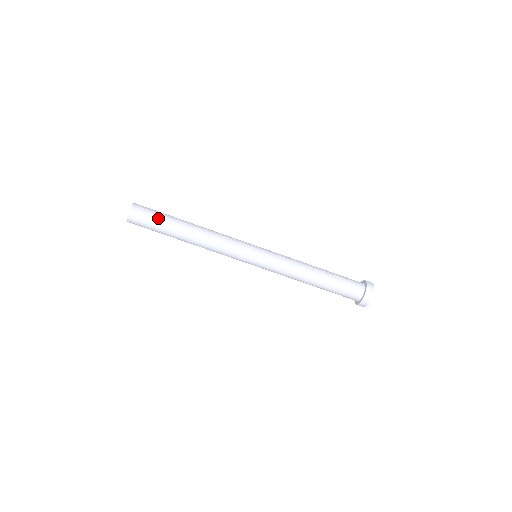
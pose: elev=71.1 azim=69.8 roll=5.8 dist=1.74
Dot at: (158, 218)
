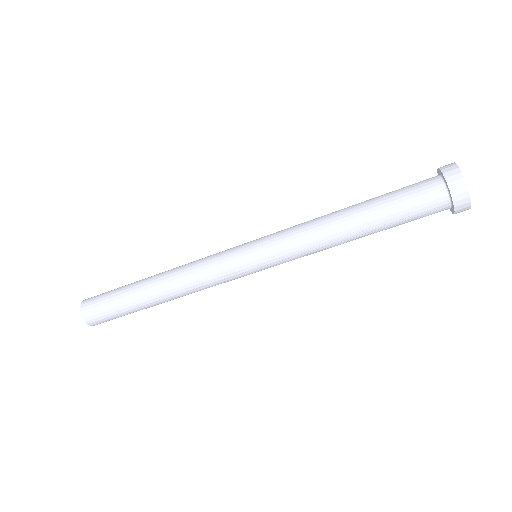
Dot at: (121, 315)
